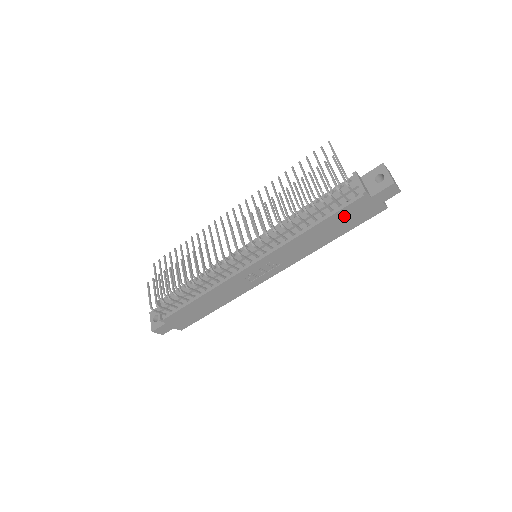
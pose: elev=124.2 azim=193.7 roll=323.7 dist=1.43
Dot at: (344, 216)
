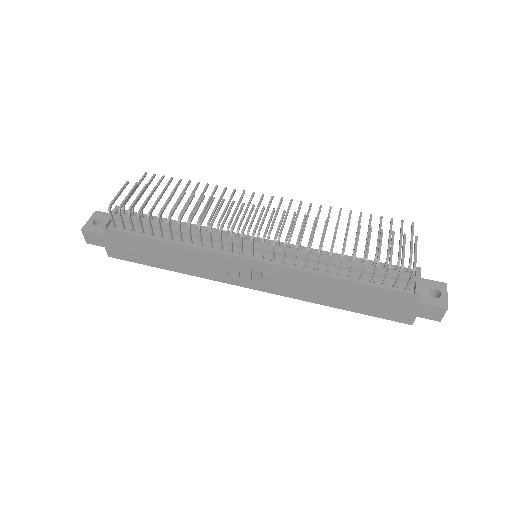
Dot at: (375, 296)
